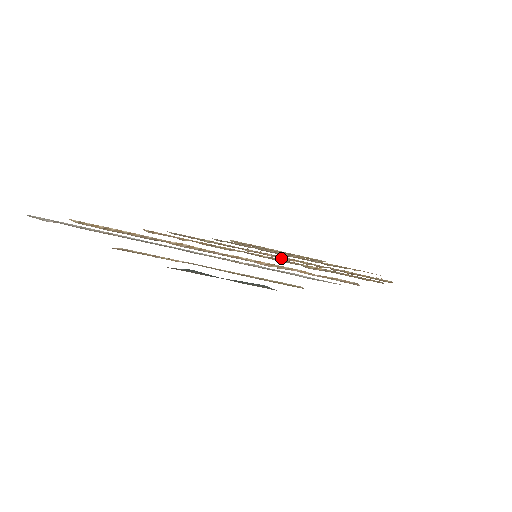
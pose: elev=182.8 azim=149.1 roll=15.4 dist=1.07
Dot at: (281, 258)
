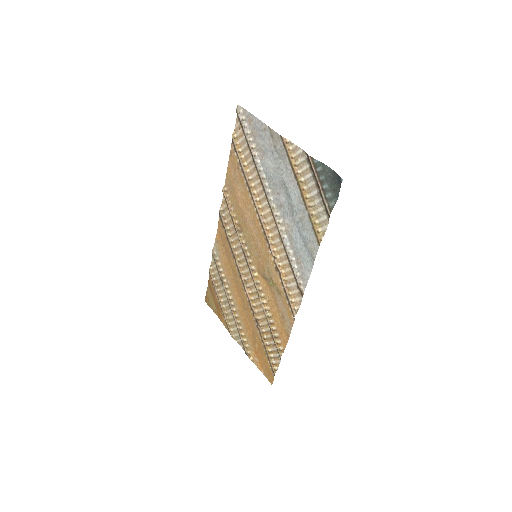
Dot at: (245, 287)
